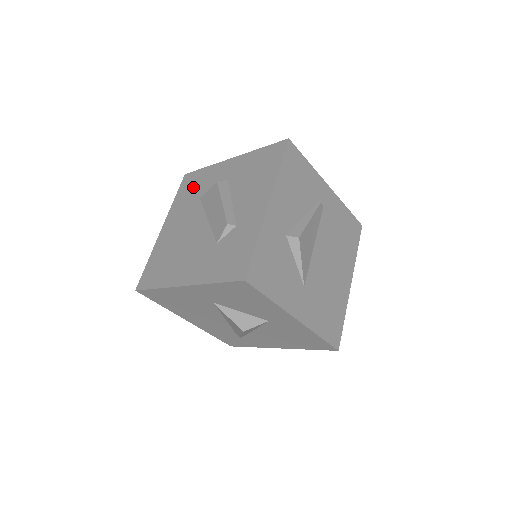
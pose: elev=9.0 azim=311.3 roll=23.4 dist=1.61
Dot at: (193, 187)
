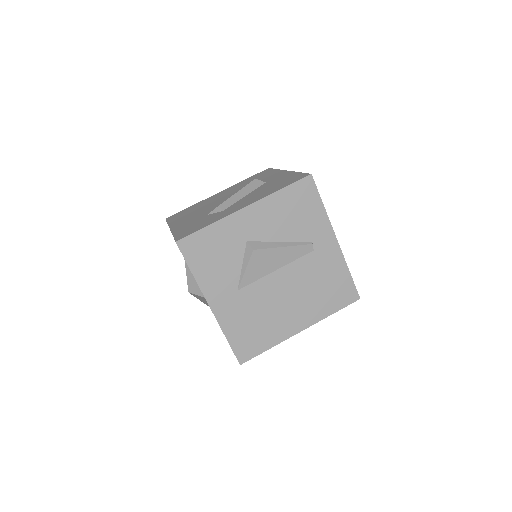
Dot at: (256, 177)
